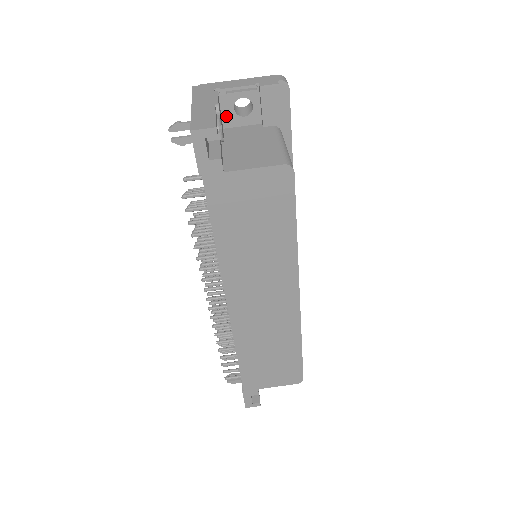
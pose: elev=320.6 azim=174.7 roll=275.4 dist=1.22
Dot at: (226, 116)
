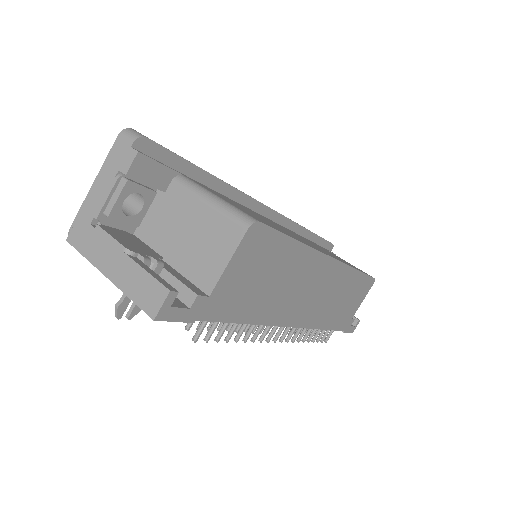
Dot at: (126, 225)
